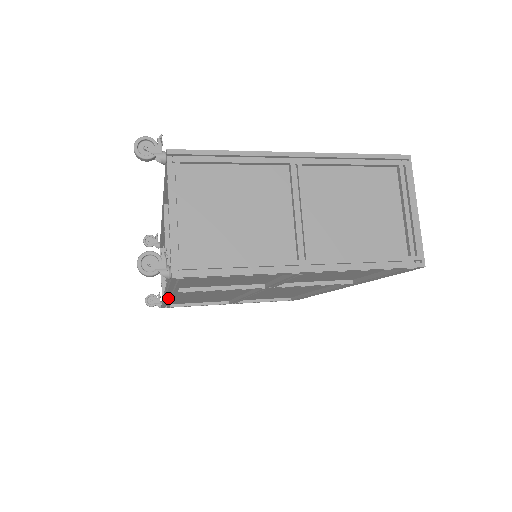
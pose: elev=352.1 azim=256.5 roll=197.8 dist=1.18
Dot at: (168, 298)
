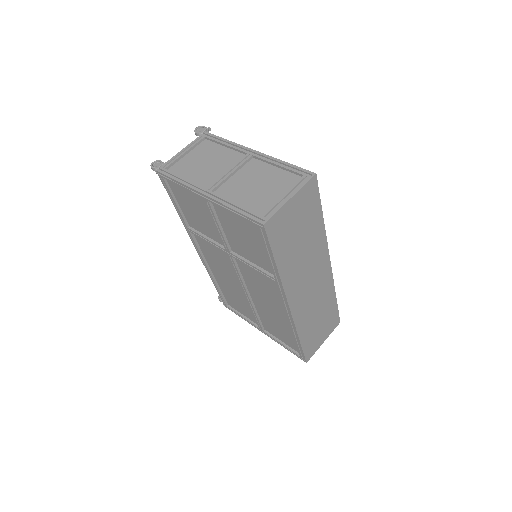
Dot at: (199, 253)
